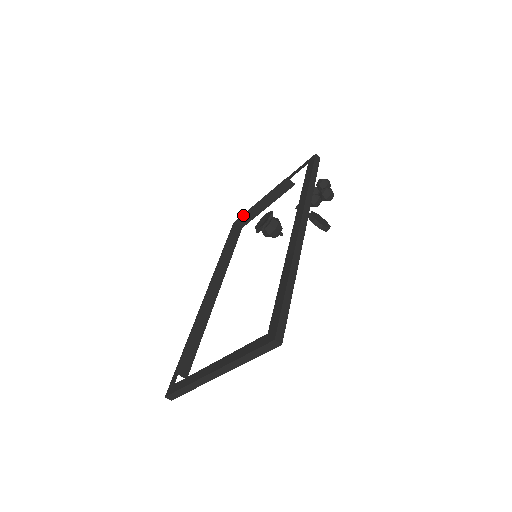
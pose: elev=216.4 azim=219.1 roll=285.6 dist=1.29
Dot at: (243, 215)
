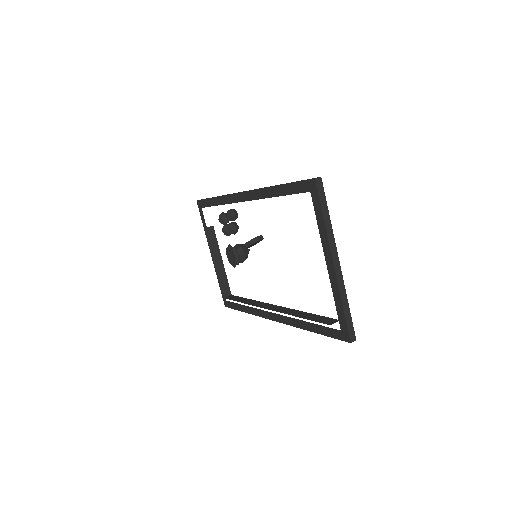
Dot at: (221, 286)
